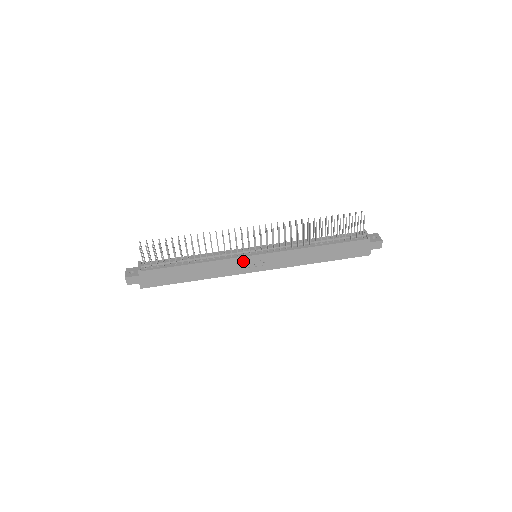
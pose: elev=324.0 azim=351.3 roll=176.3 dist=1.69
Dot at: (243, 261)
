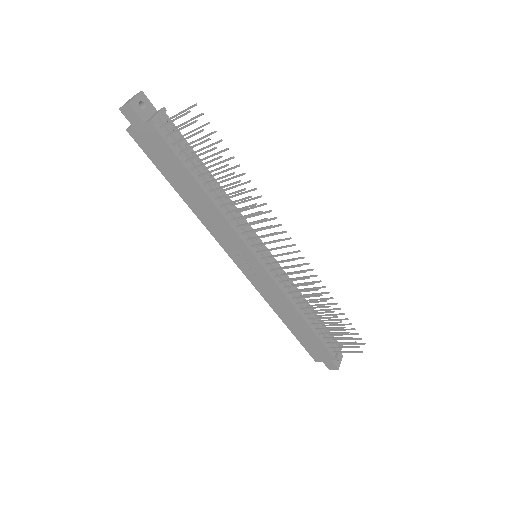
Dot at: (242, 248)
